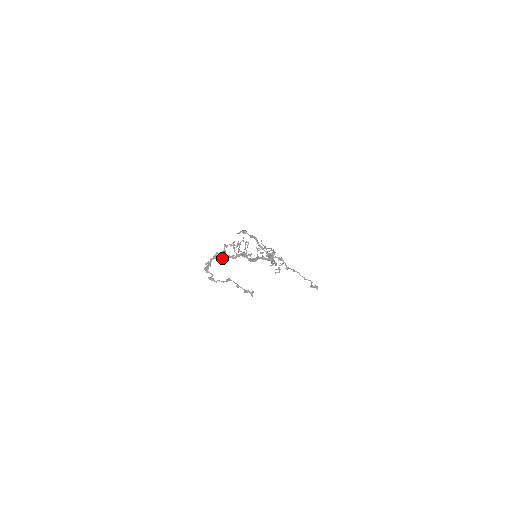
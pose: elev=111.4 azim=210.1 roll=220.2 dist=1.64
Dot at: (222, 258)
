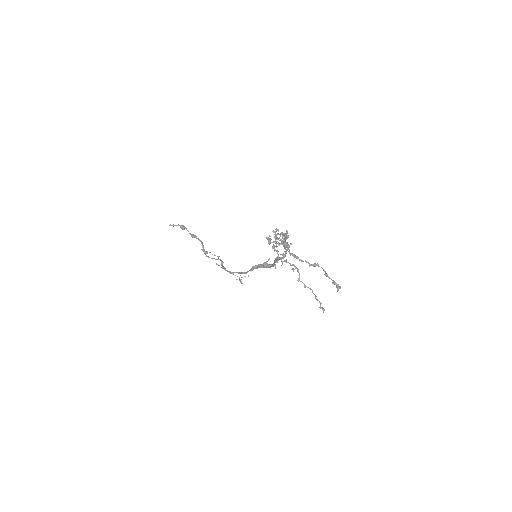
Dot at: (277, 241)
